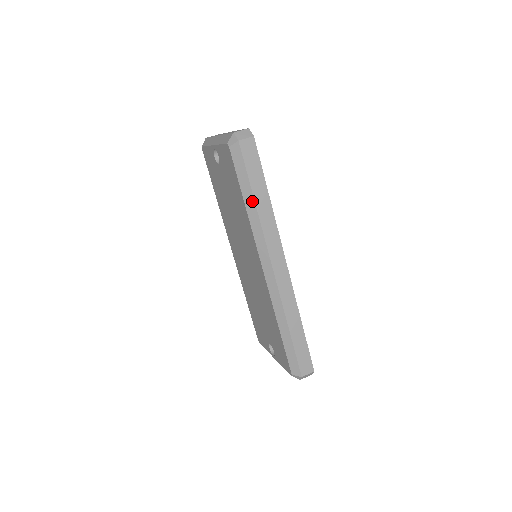
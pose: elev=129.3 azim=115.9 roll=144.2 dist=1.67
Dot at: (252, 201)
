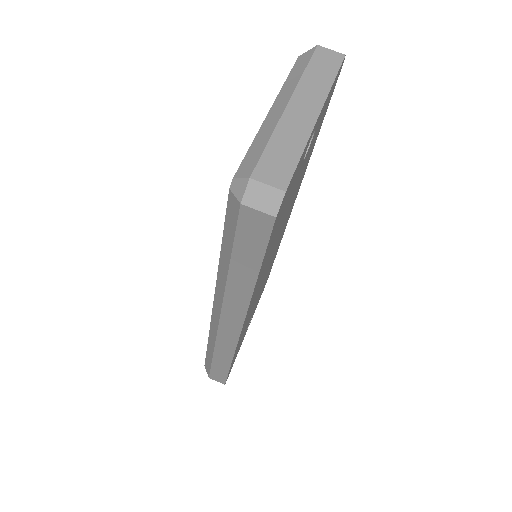
Dot at: (226, 267)
